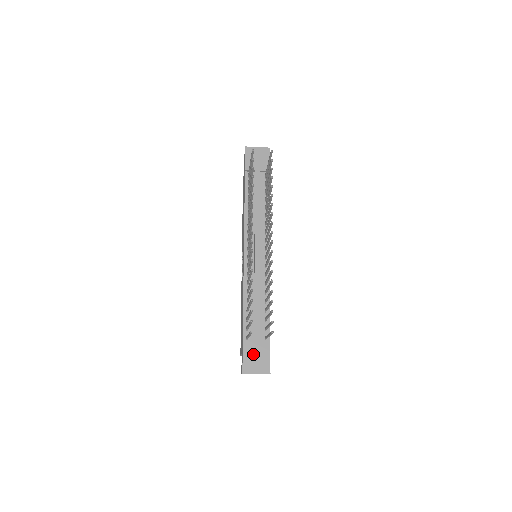
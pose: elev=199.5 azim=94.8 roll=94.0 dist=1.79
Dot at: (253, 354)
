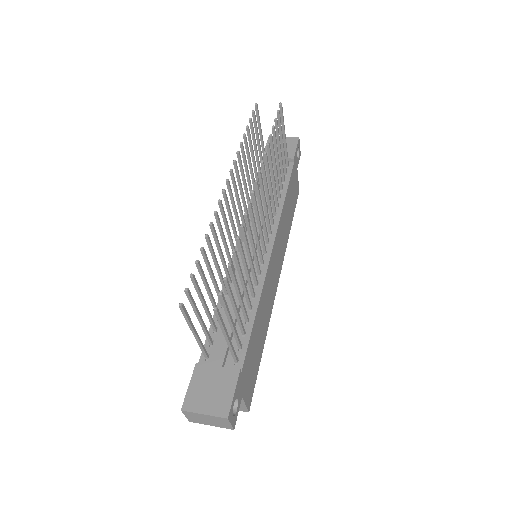
Dot at: (207, 381)
